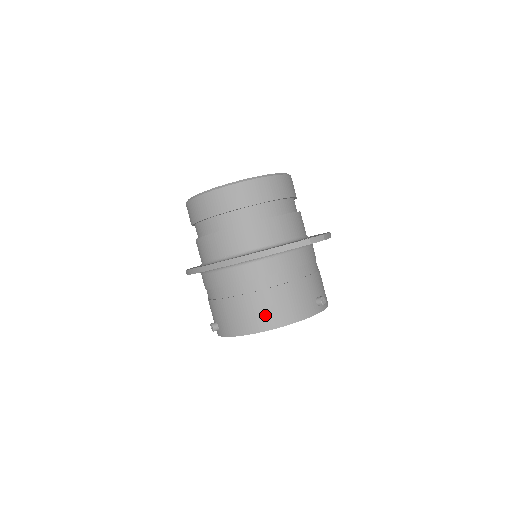
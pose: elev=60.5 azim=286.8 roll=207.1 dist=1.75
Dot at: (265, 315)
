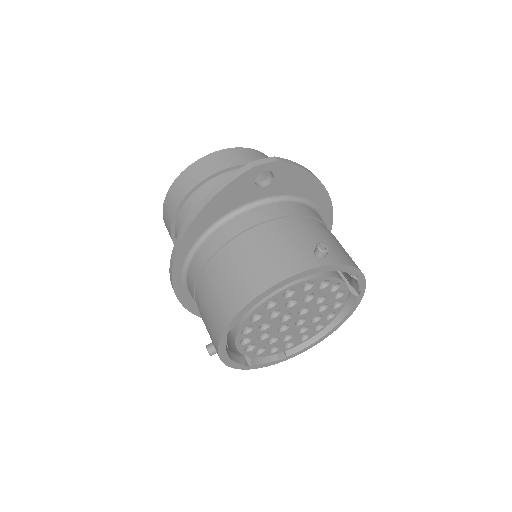
Dot at: (238, 287)
